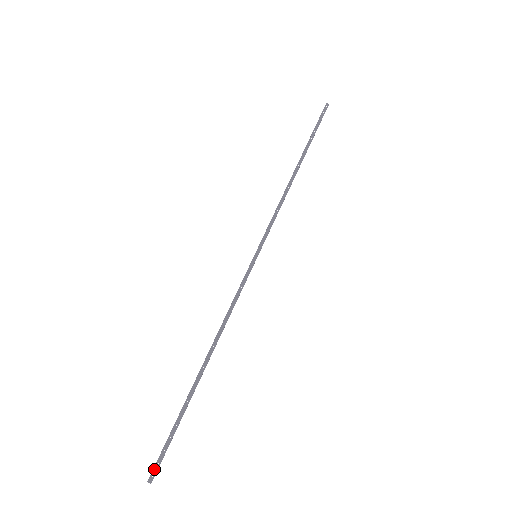
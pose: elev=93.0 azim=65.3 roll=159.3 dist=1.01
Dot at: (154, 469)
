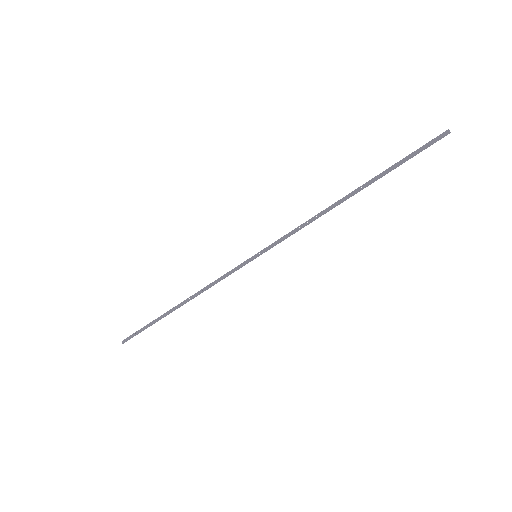
Dot at: (127, 338)
